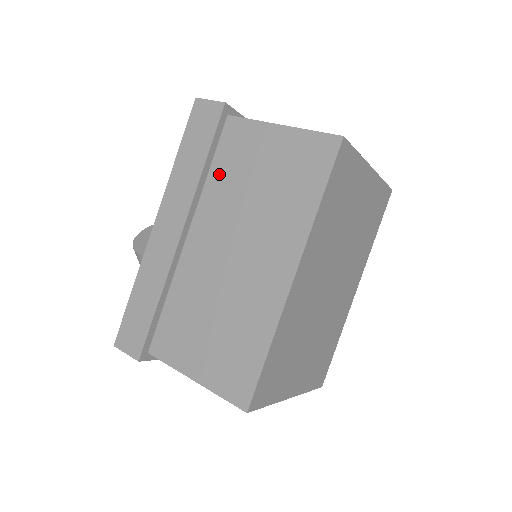
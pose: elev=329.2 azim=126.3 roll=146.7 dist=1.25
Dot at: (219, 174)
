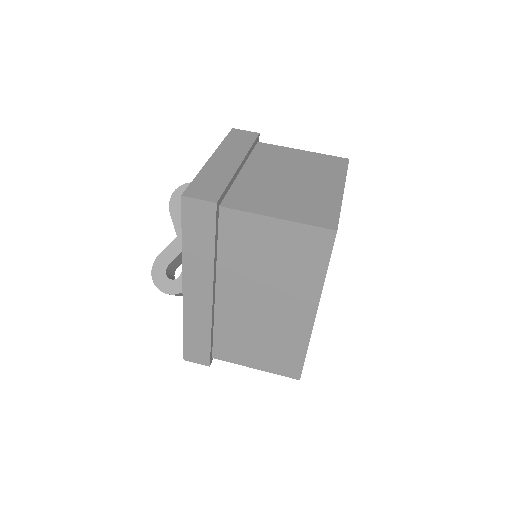
Dot at: (228, 252)
